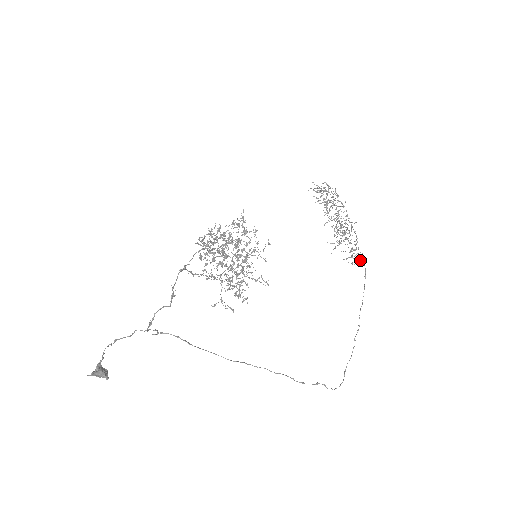
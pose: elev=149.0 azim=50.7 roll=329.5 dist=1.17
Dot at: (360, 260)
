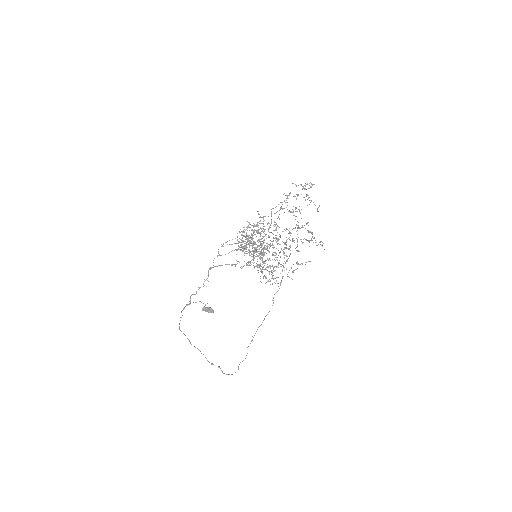
Dot at: occluded
